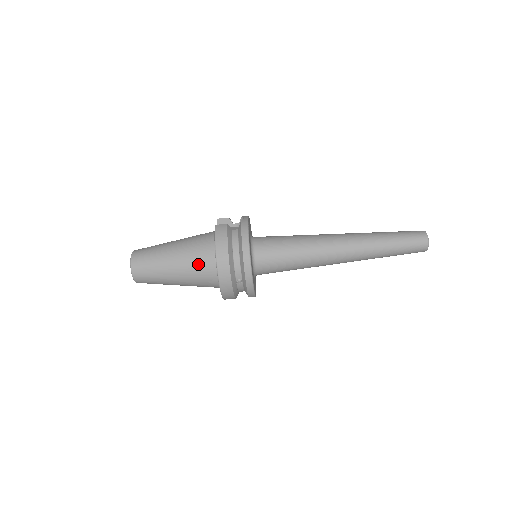
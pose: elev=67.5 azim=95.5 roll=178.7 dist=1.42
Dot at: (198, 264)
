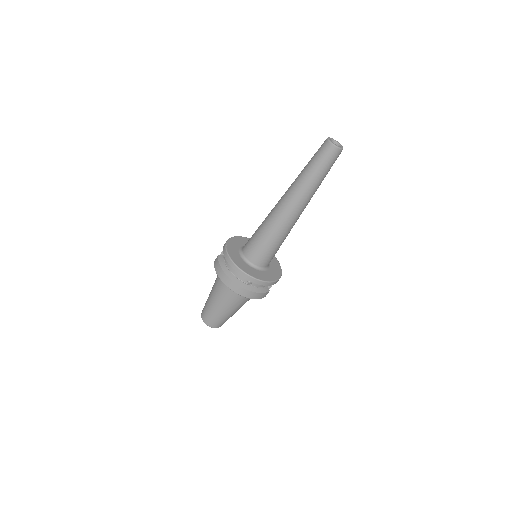
Dot at: (224, 292)
